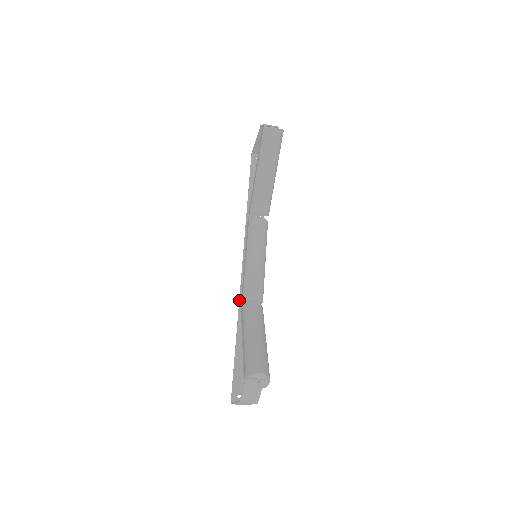
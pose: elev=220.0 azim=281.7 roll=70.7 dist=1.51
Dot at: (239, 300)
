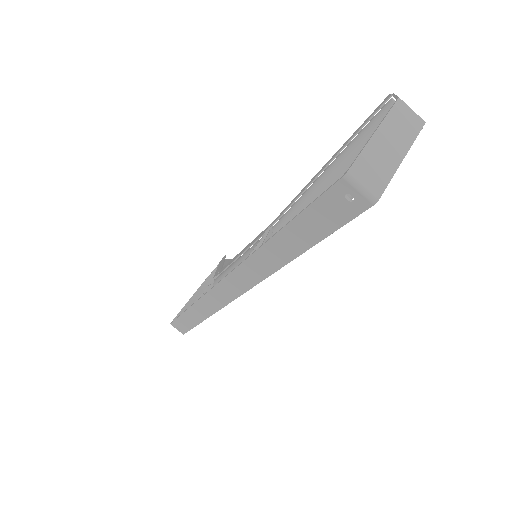
Dot at: occluded
